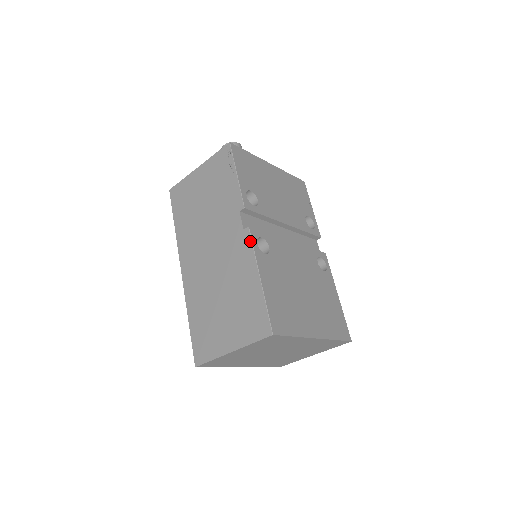
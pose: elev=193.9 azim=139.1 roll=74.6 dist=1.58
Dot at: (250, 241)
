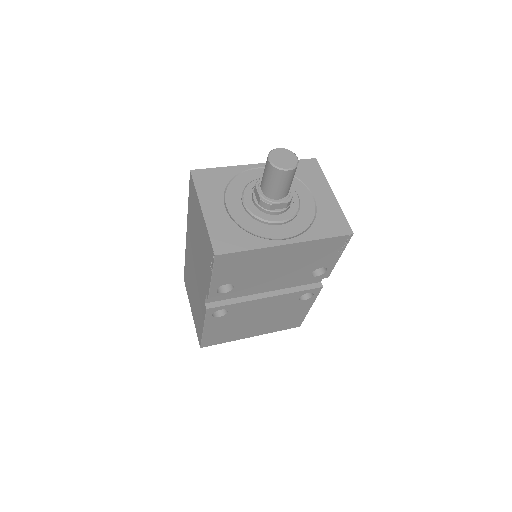
Dot at: (205, 314)
